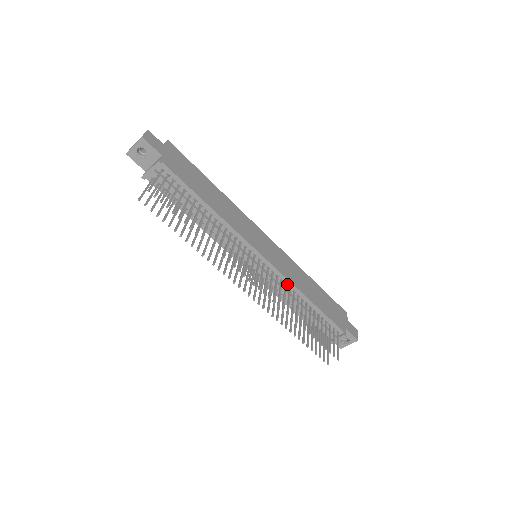
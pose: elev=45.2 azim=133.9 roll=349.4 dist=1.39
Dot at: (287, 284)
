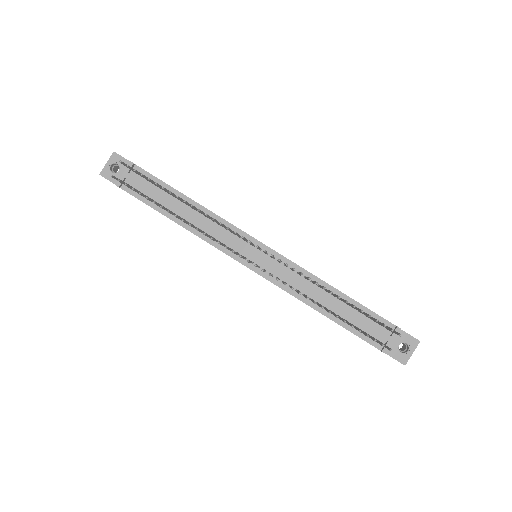
Dot at: occluded
